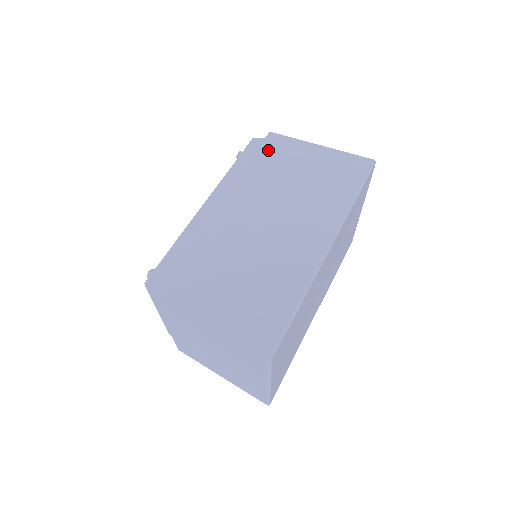
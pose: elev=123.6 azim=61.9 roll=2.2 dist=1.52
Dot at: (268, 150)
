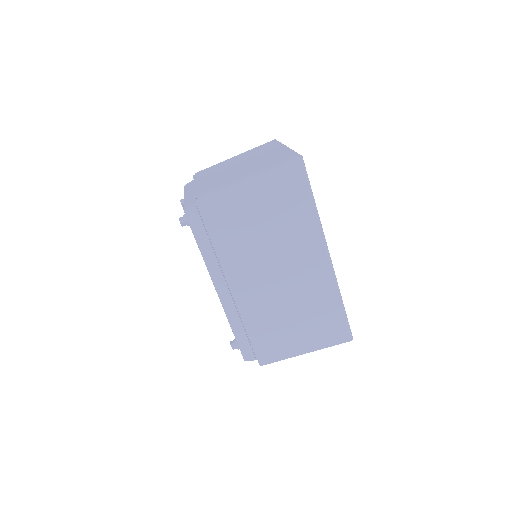
Dot at: (215, 219)
